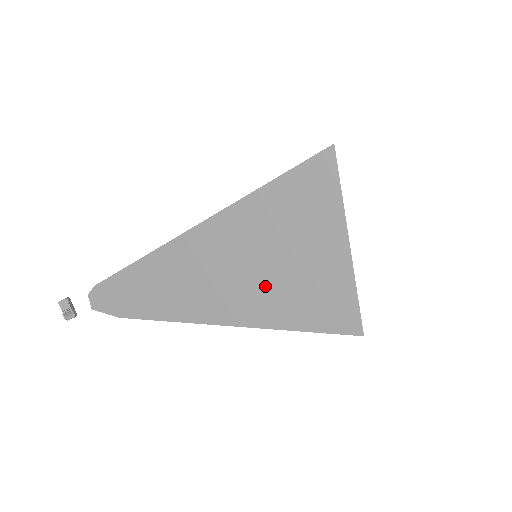
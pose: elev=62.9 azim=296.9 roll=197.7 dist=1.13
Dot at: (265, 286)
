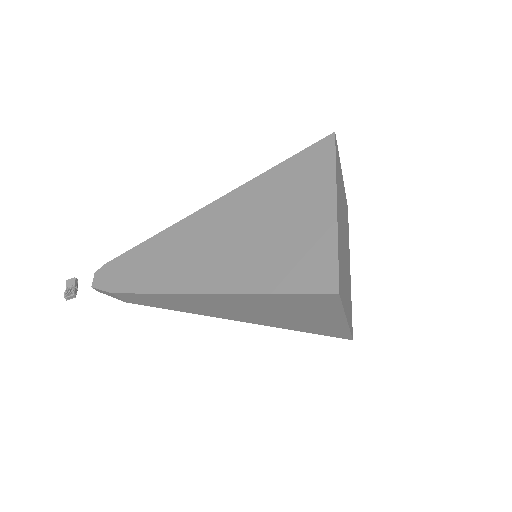
Dot at: (252, 251)
